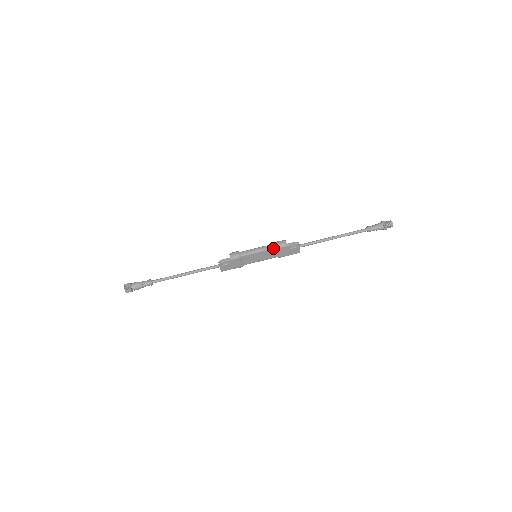
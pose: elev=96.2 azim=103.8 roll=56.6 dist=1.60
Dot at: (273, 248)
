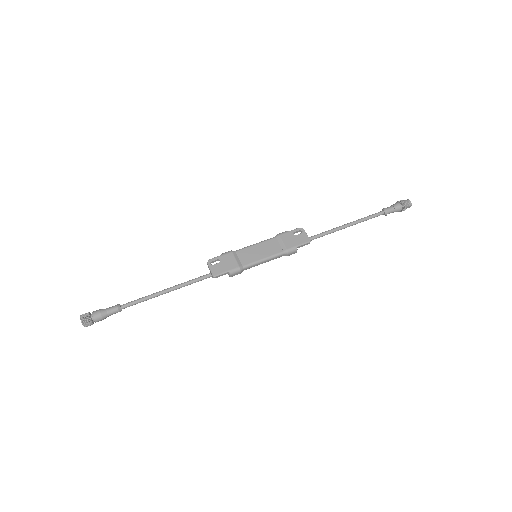
Dot at: (272, 238)
